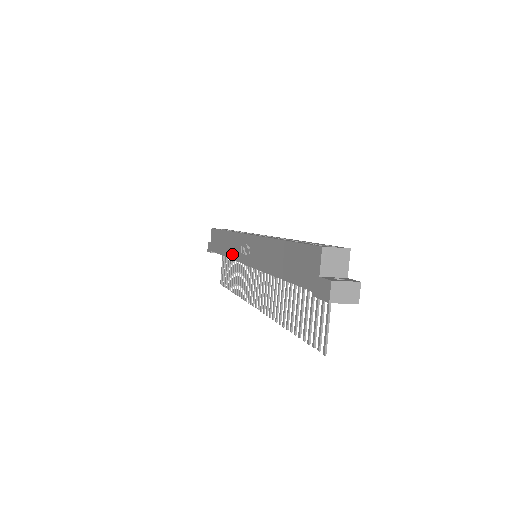
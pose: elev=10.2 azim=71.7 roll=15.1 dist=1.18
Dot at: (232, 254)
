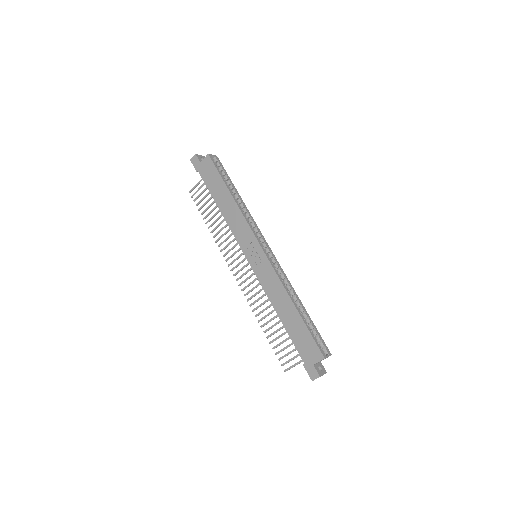
Dot at: (234, 229)
